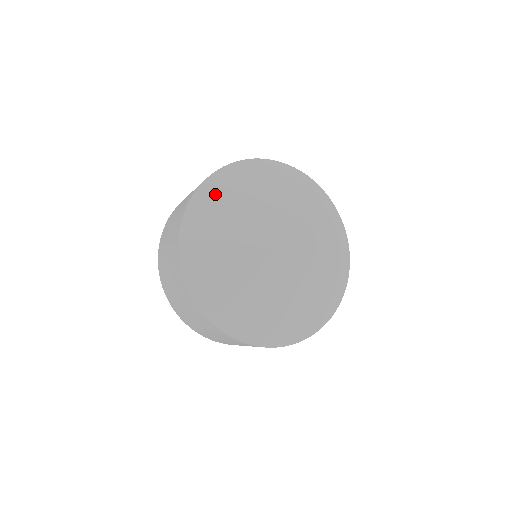
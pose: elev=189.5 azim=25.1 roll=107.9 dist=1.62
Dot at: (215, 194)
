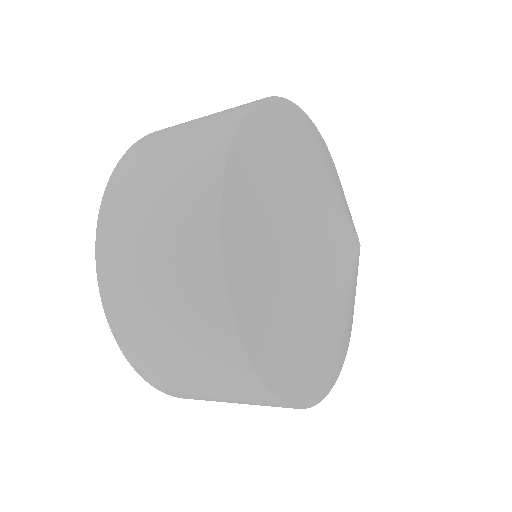
Dot at: (267, 139)
